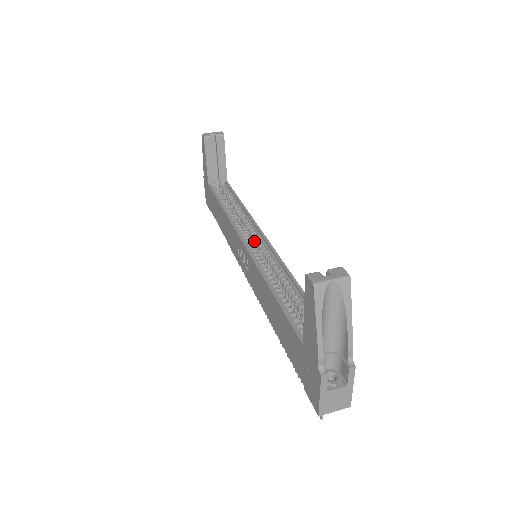
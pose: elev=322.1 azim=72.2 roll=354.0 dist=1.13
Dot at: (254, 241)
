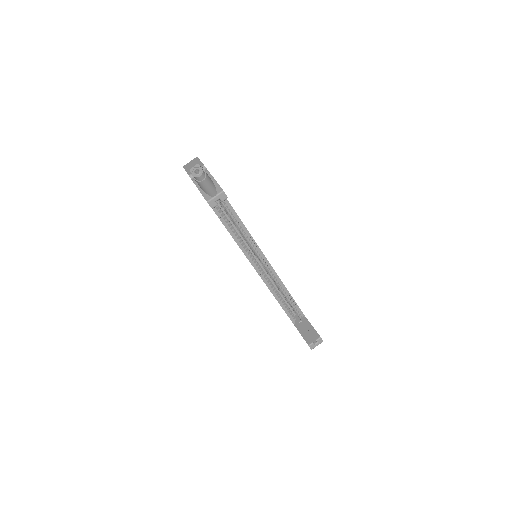
Dot at: (257, 256)
